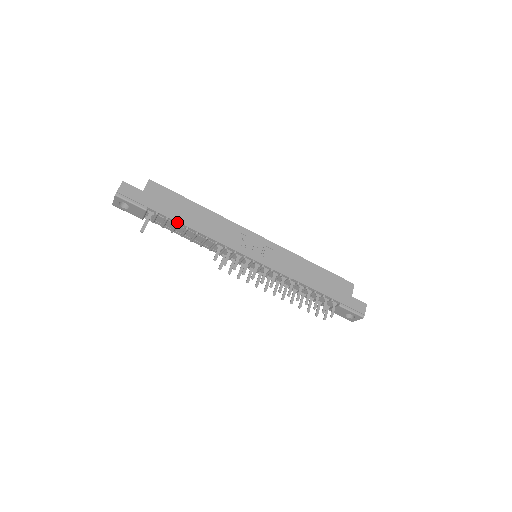
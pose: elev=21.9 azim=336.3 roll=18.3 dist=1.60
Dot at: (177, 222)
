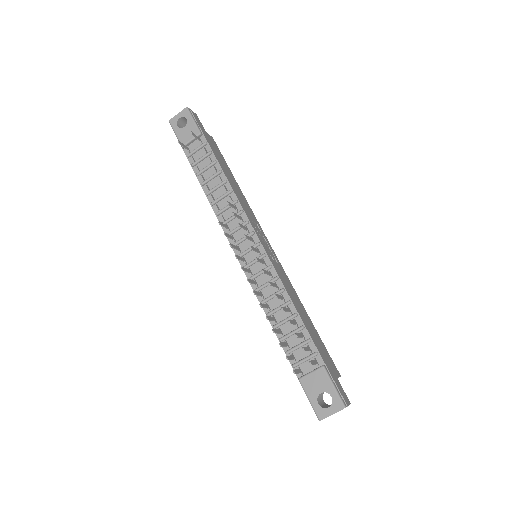
Dot at: (217, 161)
